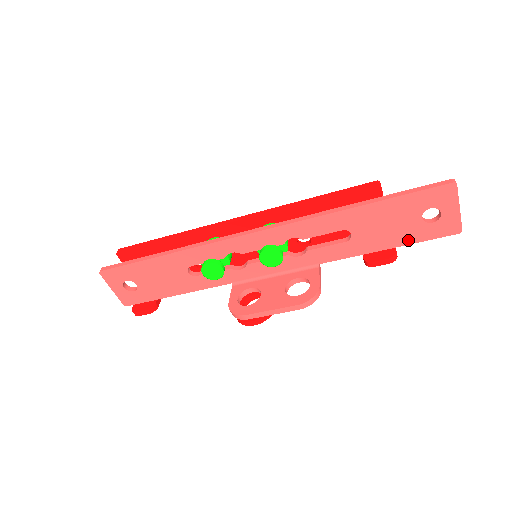
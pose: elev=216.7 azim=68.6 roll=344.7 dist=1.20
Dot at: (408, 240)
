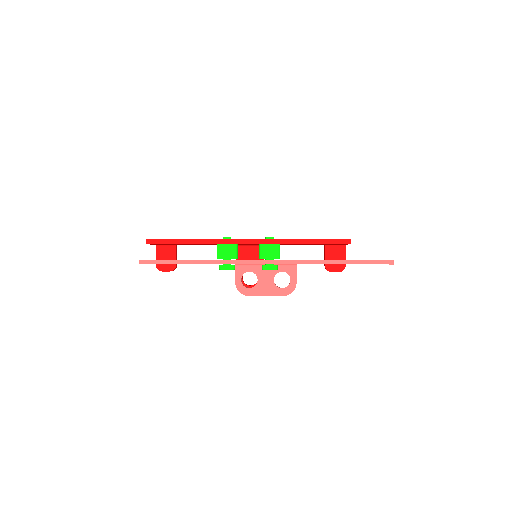
Dot at: occluded
